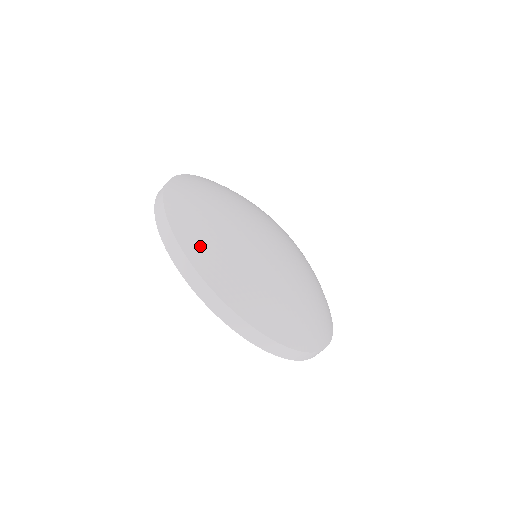
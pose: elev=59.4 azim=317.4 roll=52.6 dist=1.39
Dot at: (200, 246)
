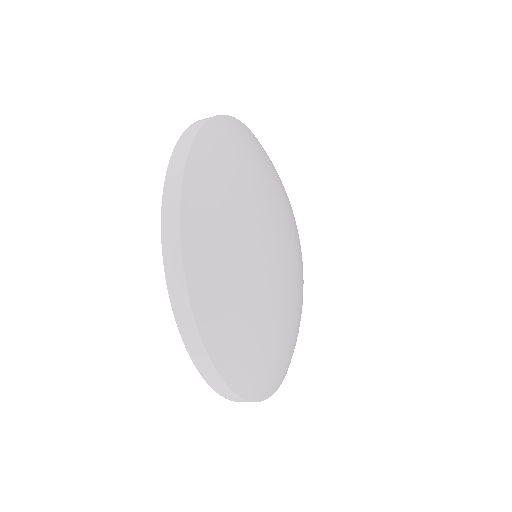
Dot at: (245, 369)
